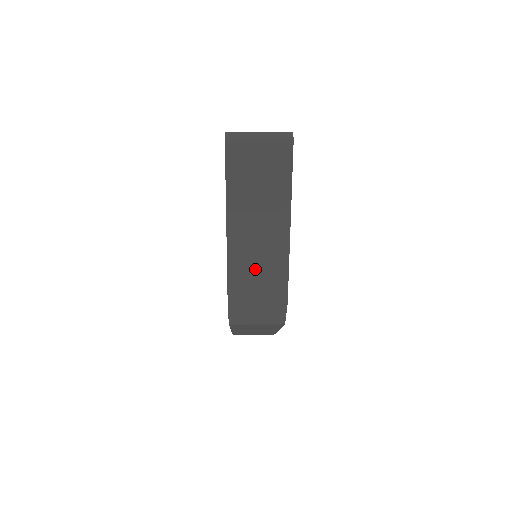
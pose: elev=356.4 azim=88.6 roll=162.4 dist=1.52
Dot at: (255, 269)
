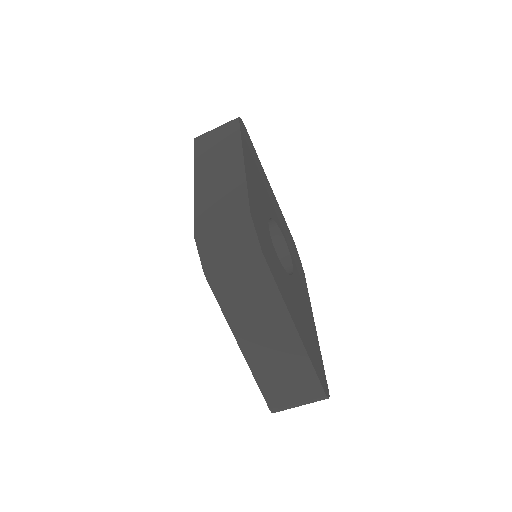
Dot at: (217, 199)
